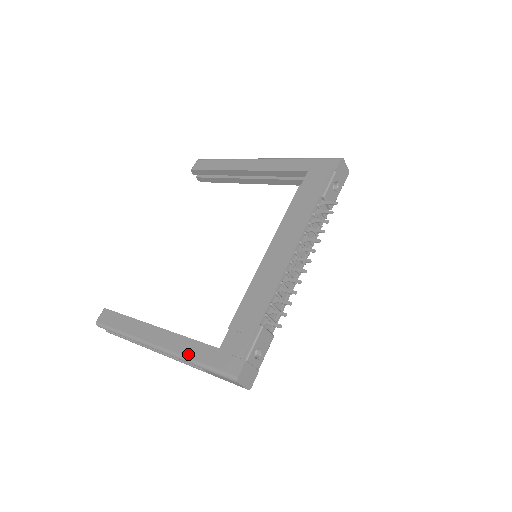
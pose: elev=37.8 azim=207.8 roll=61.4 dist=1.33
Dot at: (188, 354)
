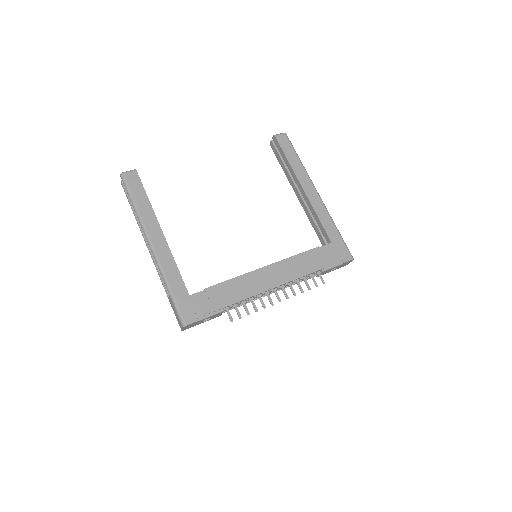
Dot at: (169, 277)
